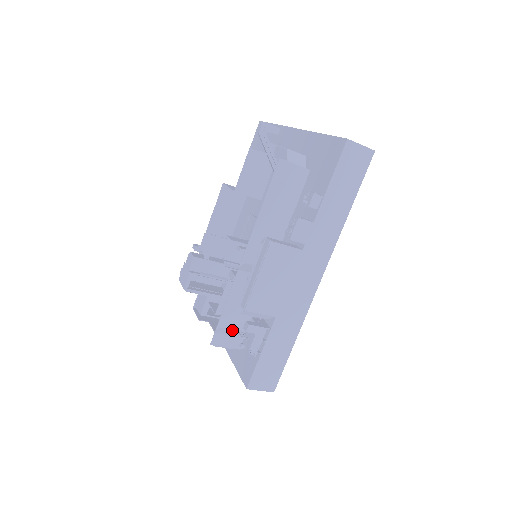
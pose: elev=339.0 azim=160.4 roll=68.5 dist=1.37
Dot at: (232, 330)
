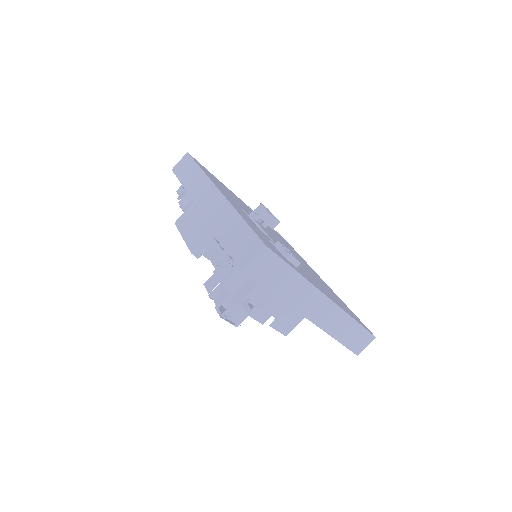
Dot at: (229, 277)
